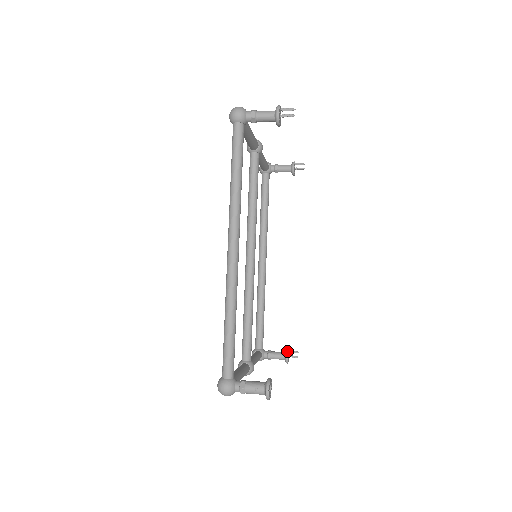
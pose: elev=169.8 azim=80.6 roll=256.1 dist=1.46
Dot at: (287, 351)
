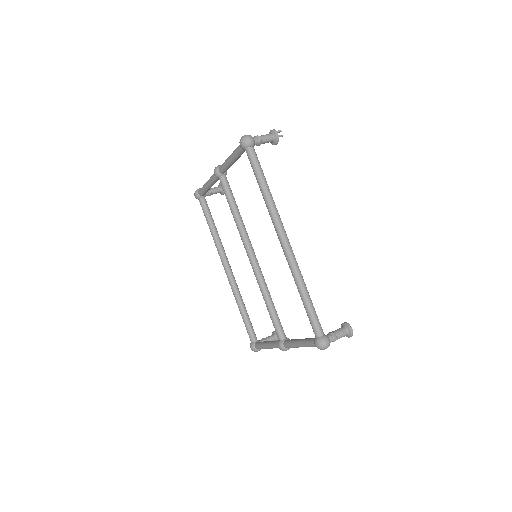
Dot at: occluded
